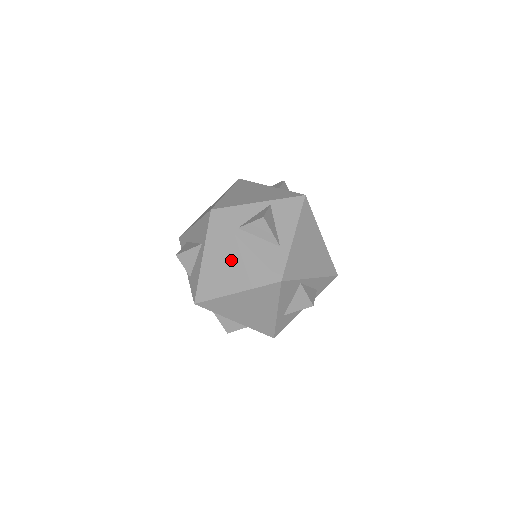
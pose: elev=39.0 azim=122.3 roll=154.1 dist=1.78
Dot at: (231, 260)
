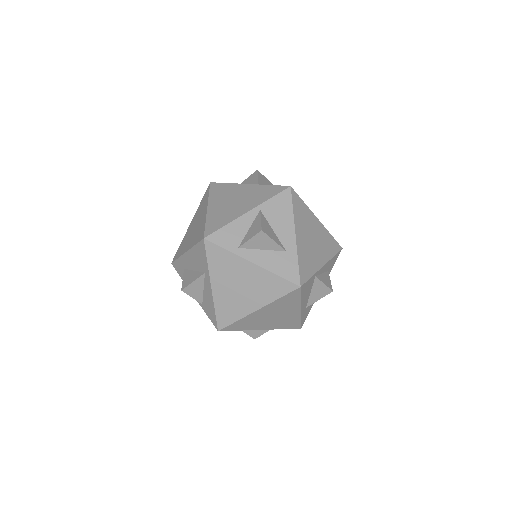
Dot at: (242, 281)
